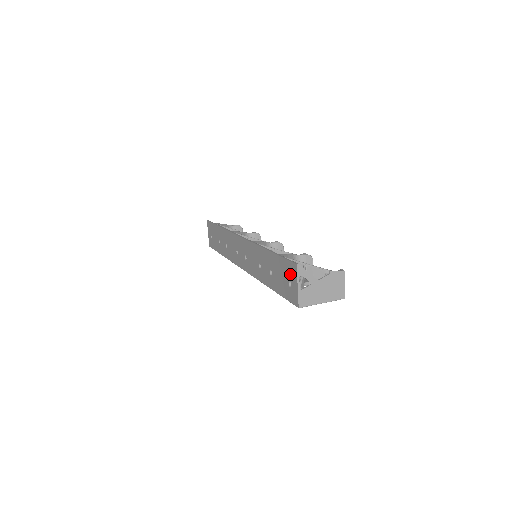
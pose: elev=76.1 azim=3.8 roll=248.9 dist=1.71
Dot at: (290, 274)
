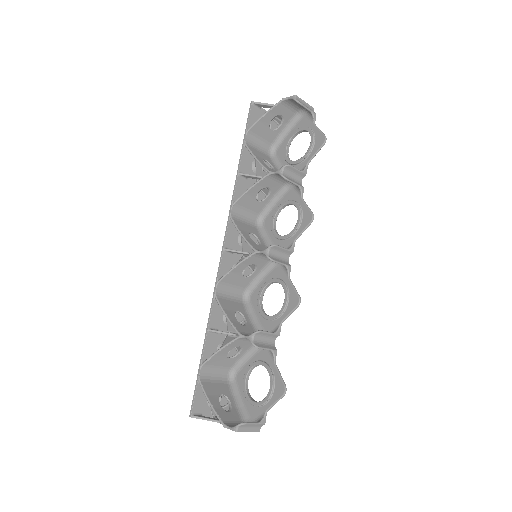
Dot at: (203, 401)
